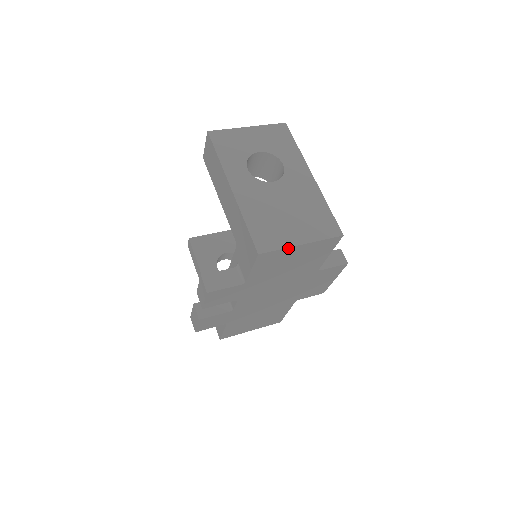
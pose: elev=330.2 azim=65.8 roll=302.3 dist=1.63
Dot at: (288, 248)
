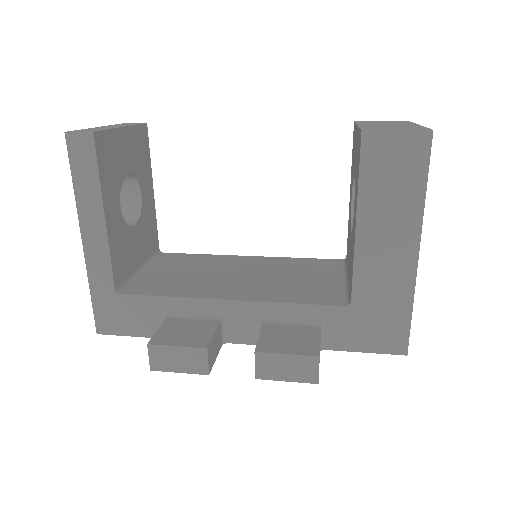
Dot at: occluded
